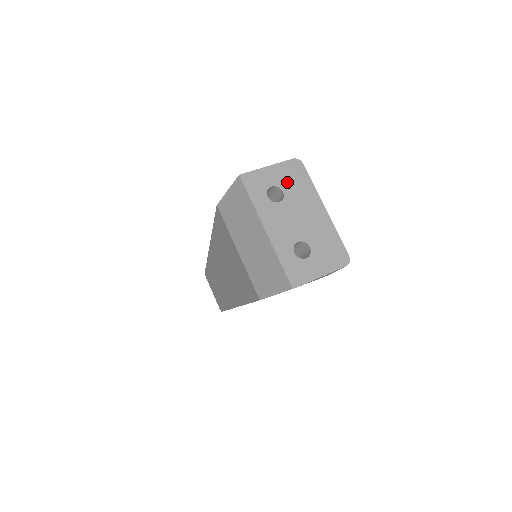
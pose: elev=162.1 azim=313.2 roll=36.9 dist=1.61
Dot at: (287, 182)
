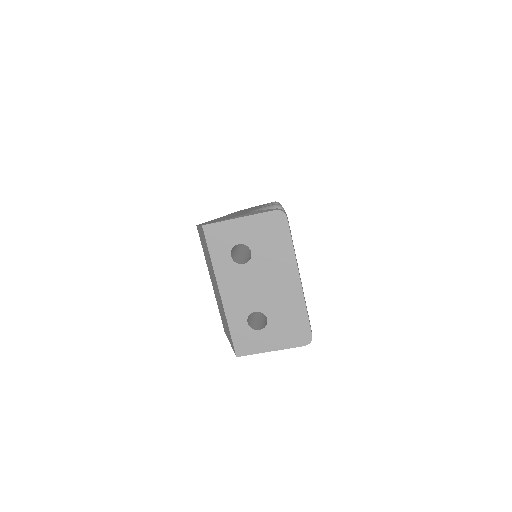
Dot at: (259, 240)
